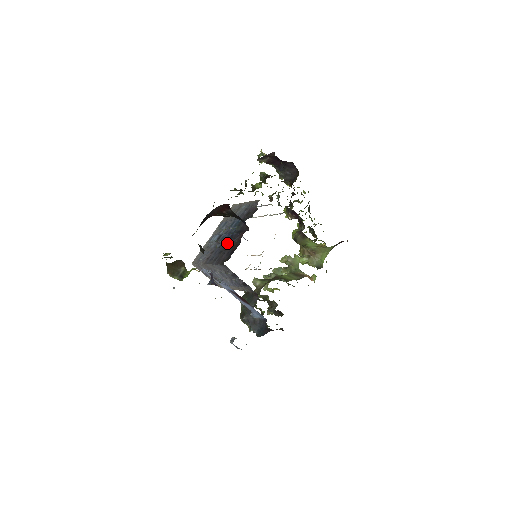
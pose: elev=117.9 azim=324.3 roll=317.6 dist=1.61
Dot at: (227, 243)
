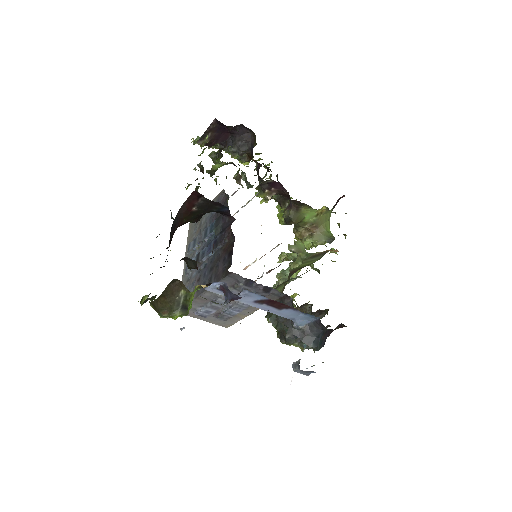
Dot at: (214, 254)
